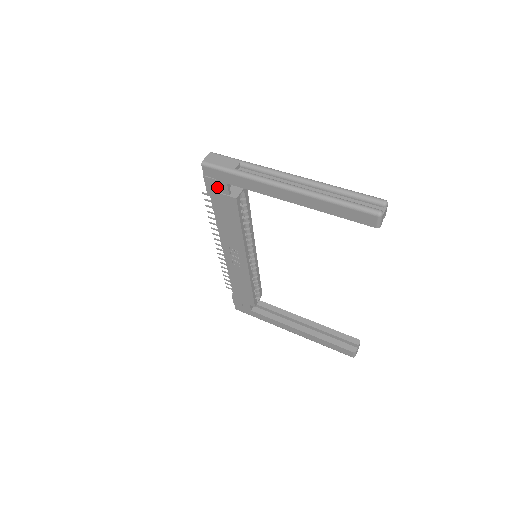
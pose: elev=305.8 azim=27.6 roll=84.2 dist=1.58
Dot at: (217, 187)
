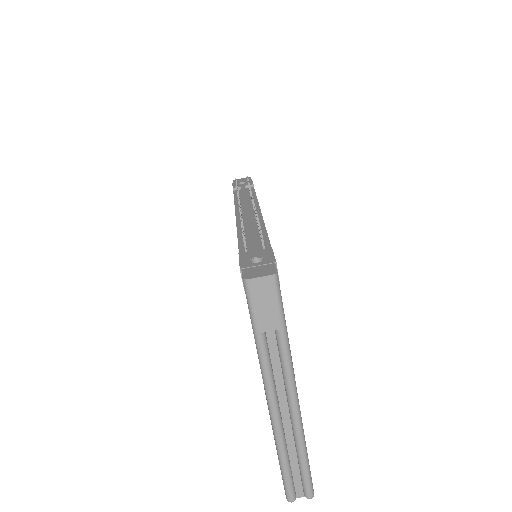
Dot at: occluded
